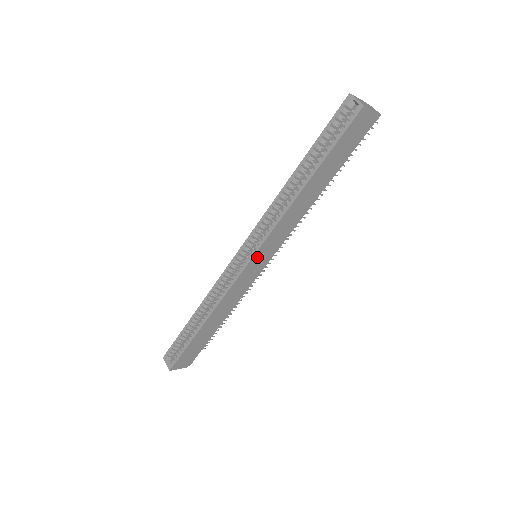
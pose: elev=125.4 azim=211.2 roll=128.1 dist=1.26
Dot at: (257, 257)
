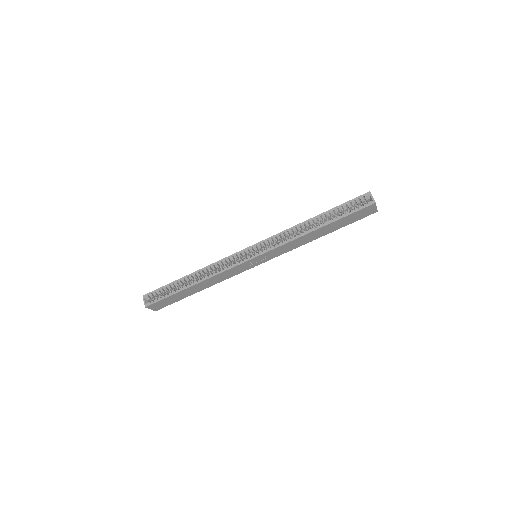
Dot at: (260, 257)
